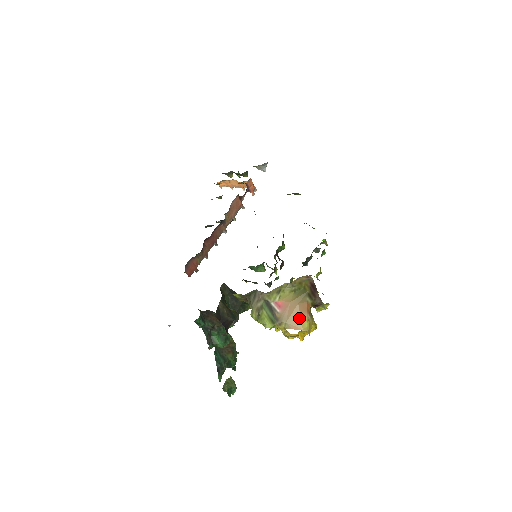
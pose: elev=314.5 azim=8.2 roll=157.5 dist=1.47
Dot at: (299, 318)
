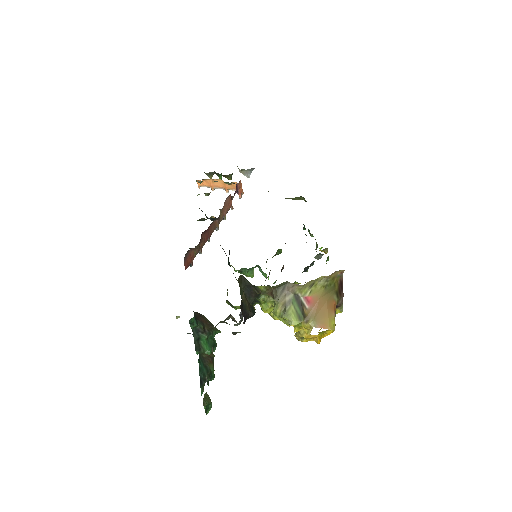
Dot at: (327, 316)
